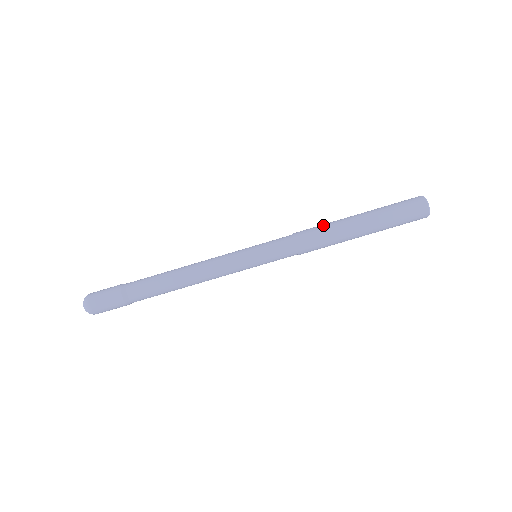
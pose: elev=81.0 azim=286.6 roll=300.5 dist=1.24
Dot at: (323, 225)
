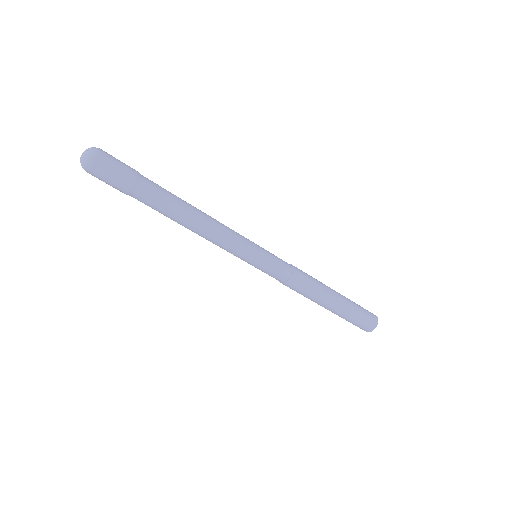
Dot at: (314, 290)
